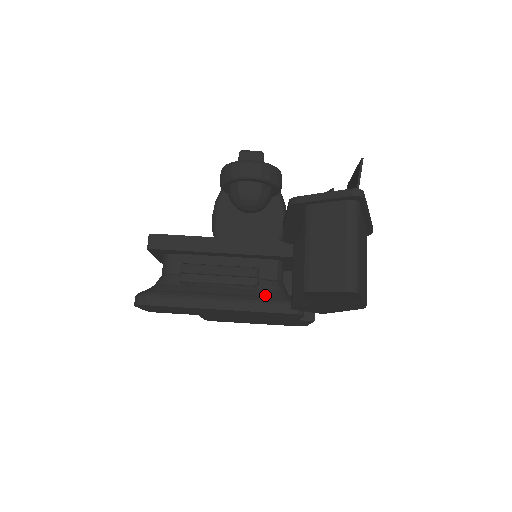
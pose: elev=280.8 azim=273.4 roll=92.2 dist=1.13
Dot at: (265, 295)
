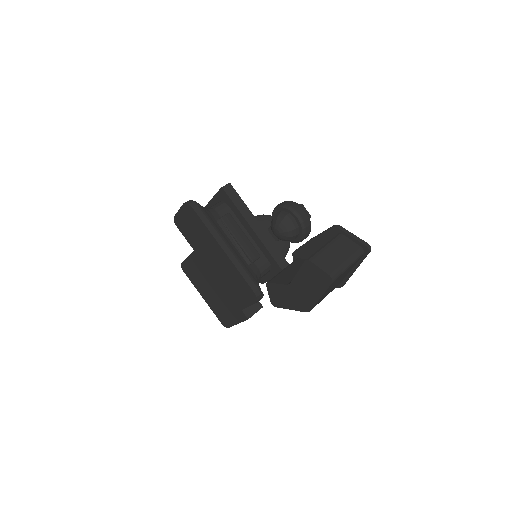
Dot at: (250, 271)
